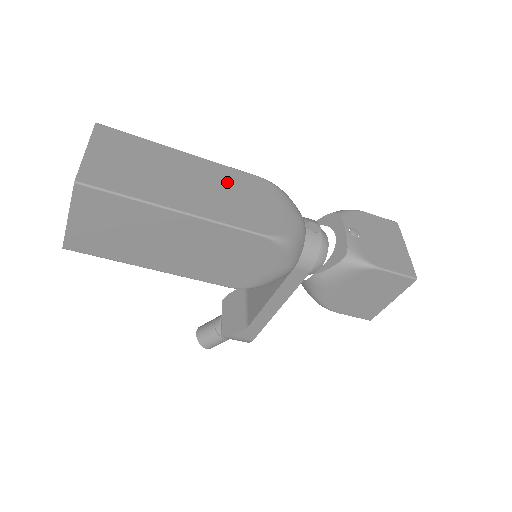
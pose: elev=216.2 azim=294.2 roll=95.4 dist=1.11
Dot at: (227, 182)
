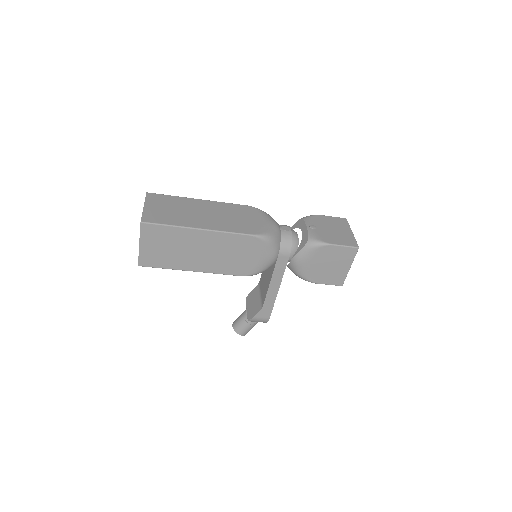
Dot at: (226, 211)
